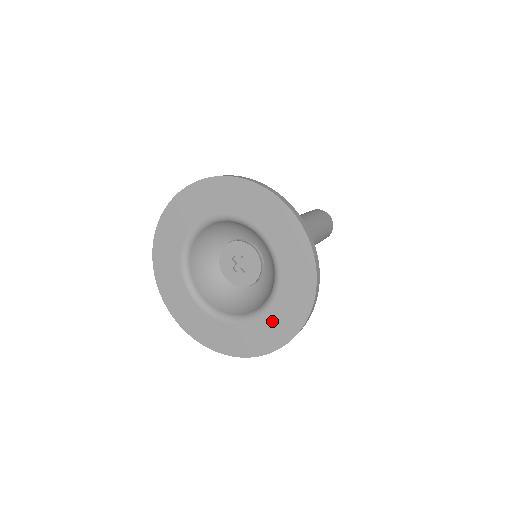
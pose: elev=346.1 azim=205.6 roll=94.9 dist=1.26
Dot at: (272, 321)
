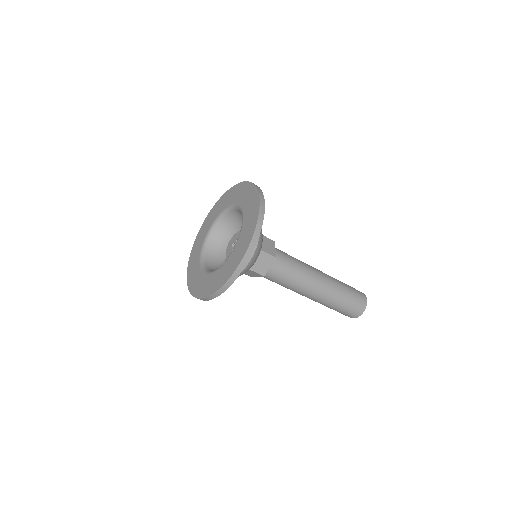
Dot at: (239, 247)
